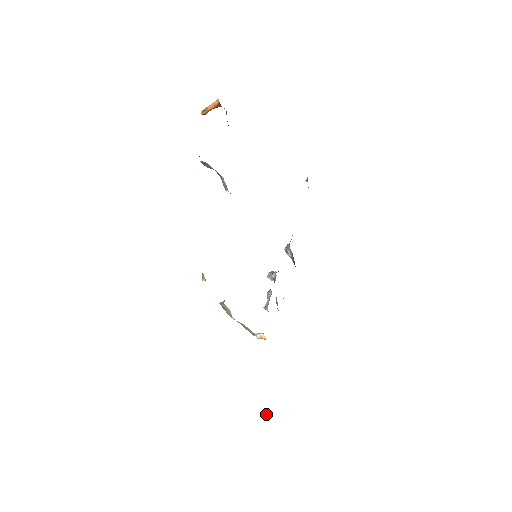
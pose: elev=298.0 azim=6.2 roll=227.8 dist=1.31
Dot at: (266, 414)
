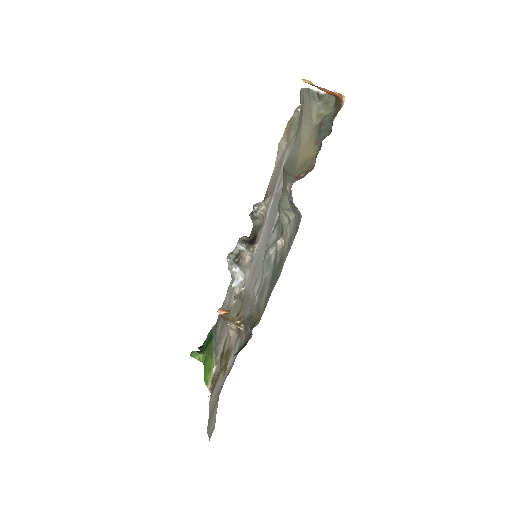
Dot at: (201, 359)
